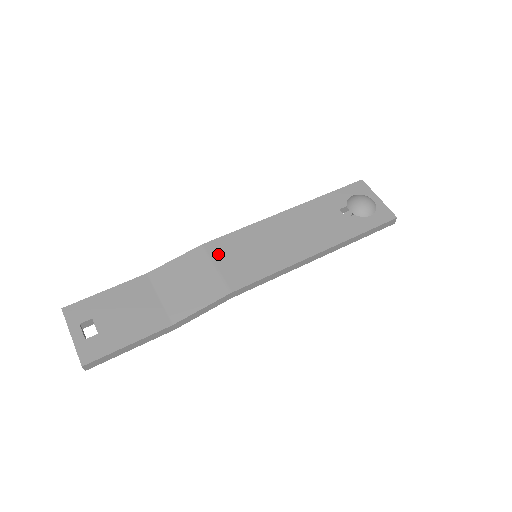
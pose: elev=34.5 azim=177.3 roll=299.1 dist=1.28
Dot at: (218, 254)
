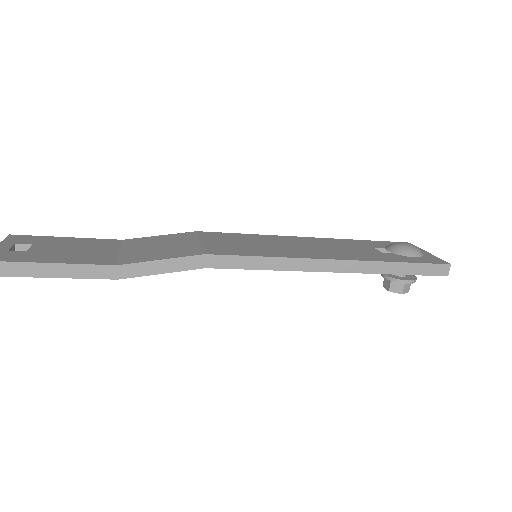
Dot at: (210, 237)
